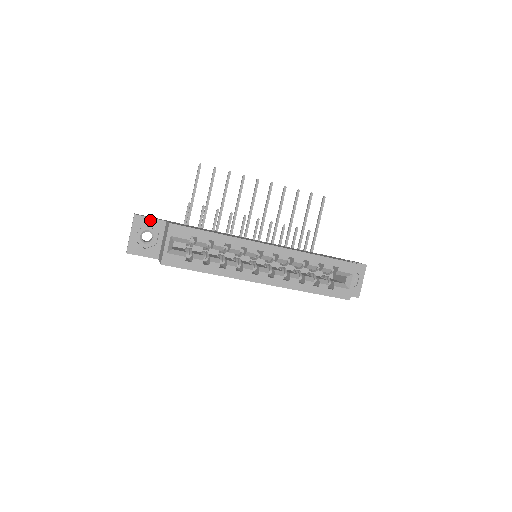
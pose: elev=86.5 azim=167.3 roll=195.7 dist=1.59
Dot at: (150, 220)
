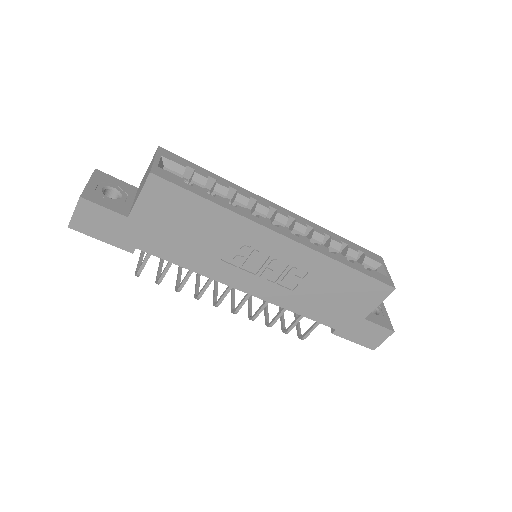
Dot at: (116, 180)
